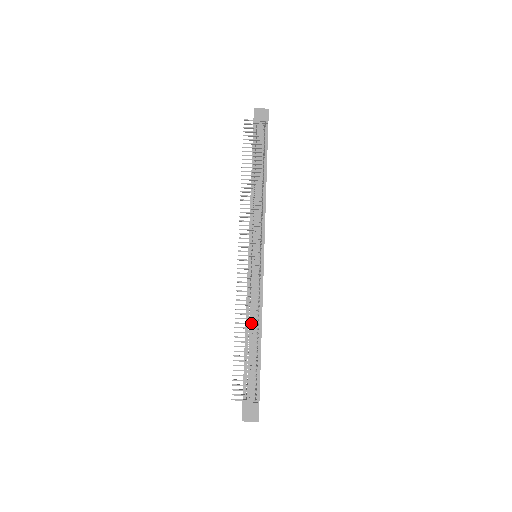
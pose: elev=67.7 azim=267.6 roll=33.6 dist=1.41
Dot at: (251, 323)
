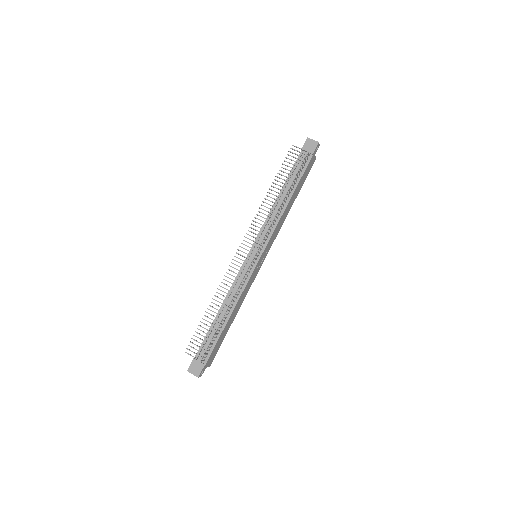
Dot at: (223, 304)
